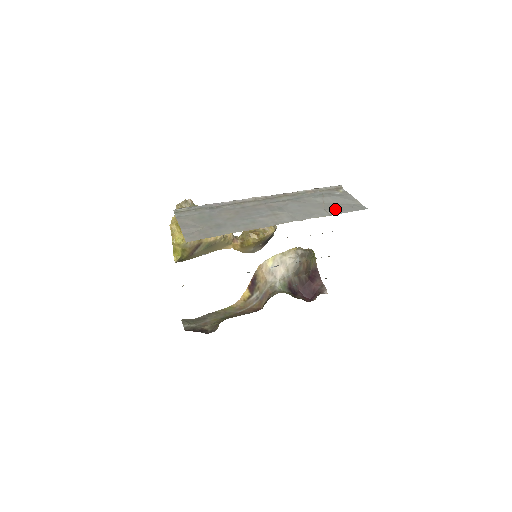
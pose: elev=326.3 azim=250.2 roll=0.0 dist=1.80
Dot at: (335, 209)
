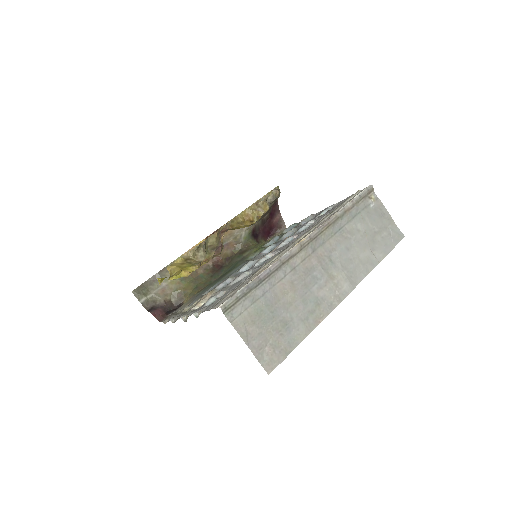
Dot at: (380, 247)
